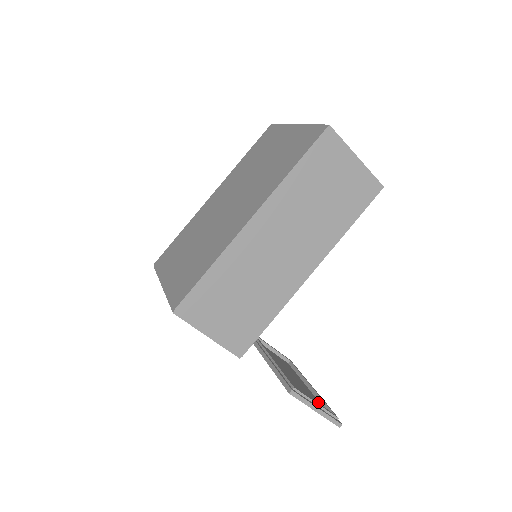
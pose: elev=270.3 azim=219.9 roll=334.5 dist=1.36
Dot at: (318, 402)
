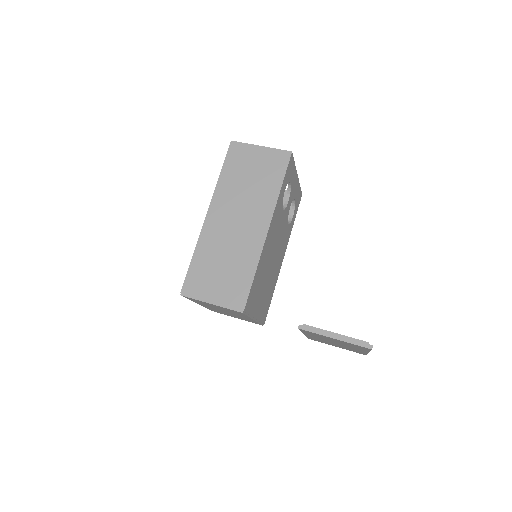
Dot at: occluded
